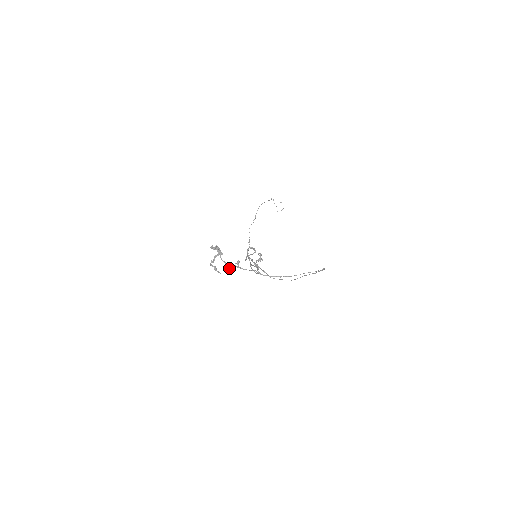
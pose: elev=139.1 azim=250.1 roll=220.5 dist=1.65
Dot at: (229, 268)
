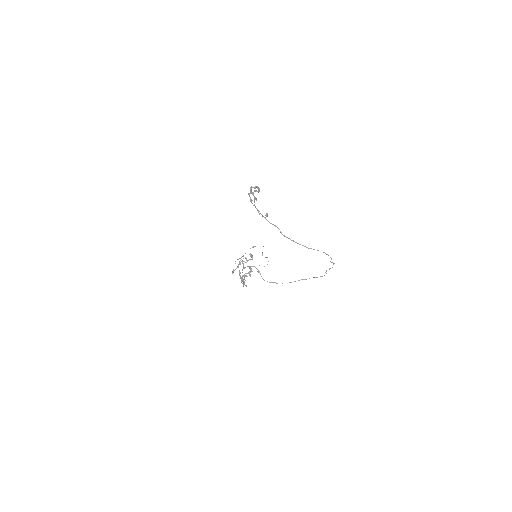
Dot at: (259, 213)
